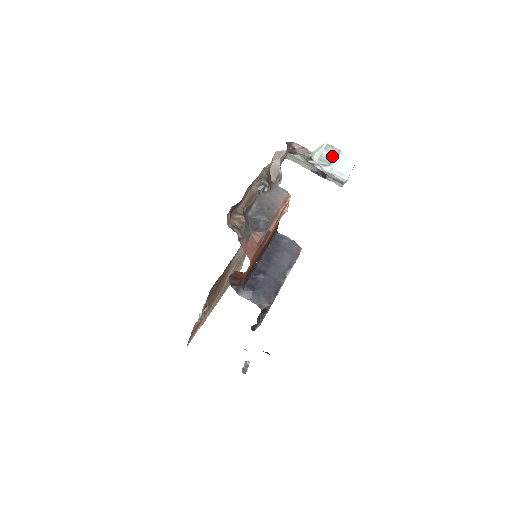
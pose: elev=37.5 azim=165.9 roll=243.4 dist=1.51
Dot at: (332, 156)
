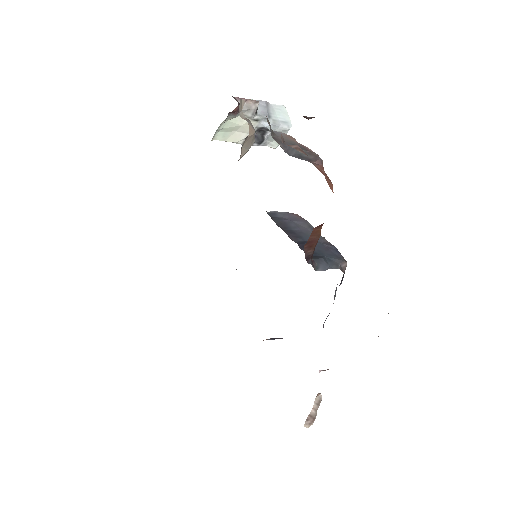
Dot at: (265, 109)
